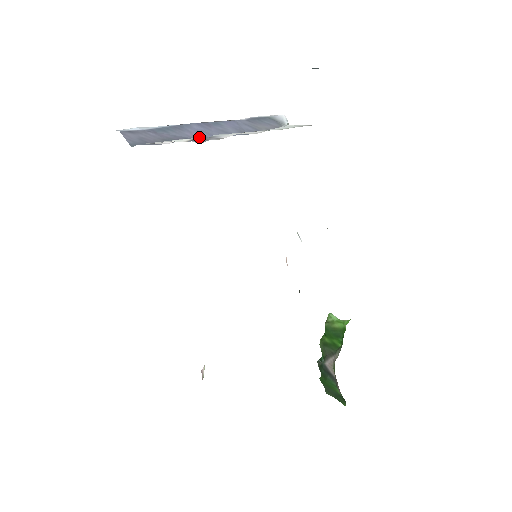
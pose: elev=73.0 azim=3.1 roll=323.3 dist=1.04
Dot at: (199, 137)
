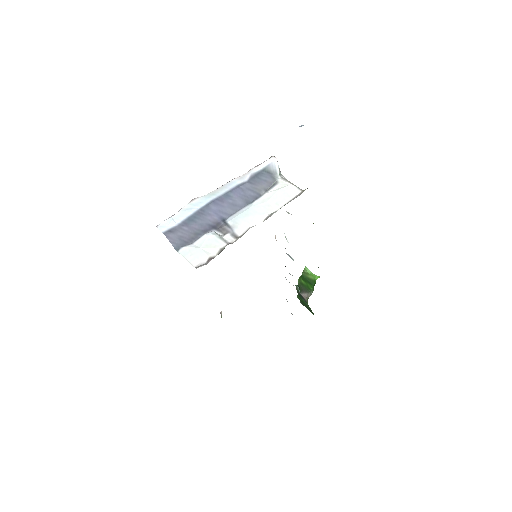
Dot at: (218, 219)
